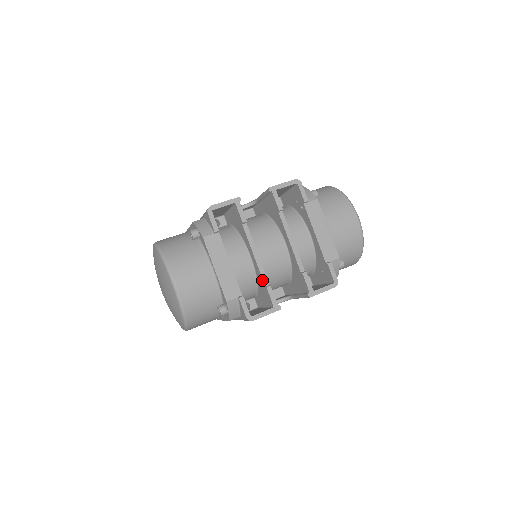
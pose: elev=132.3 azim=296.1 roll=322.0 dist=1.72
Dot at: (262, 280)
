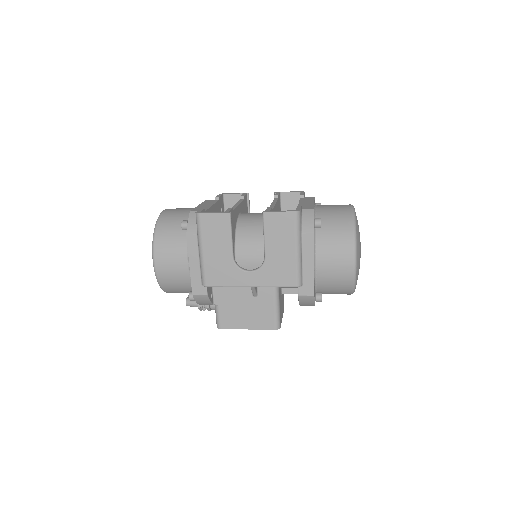
Dot at: occluded
